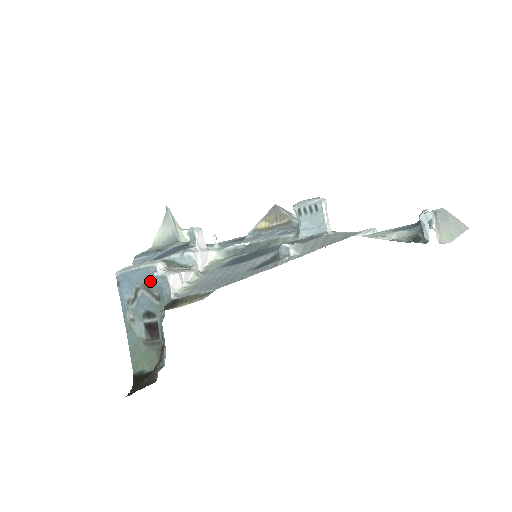
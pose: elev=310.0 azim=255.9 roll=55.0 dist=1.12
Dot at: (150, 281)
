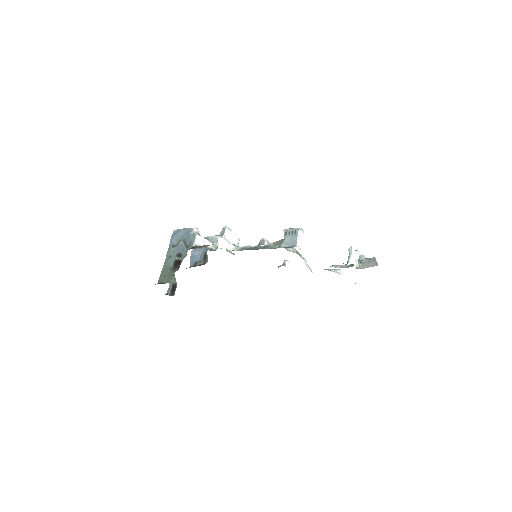
Dot at: (187, 236)
